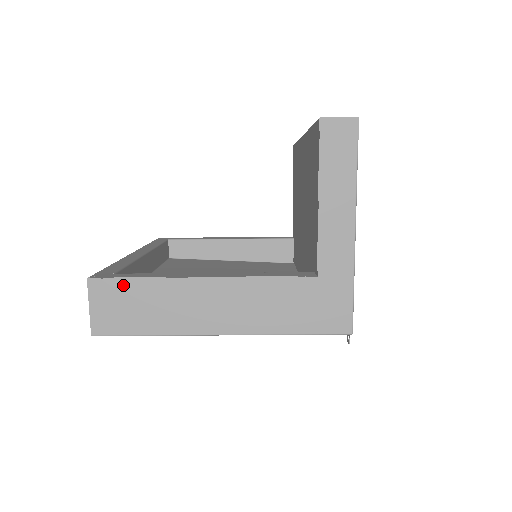
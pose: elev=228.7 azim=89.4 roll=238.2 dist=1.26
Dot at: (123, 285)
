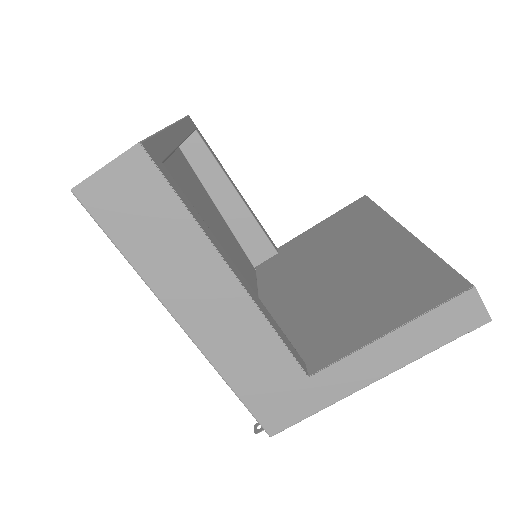
Dot at: (162, 192)
